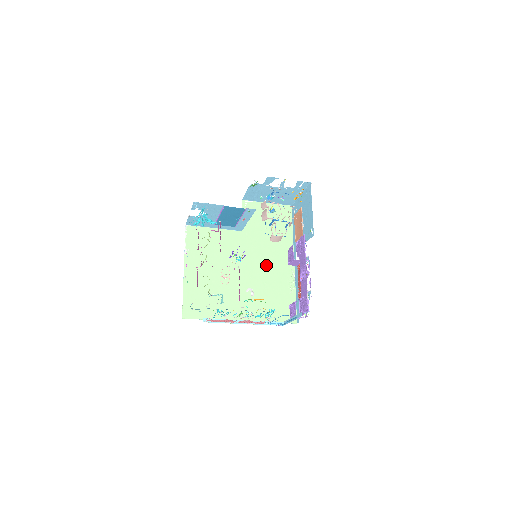
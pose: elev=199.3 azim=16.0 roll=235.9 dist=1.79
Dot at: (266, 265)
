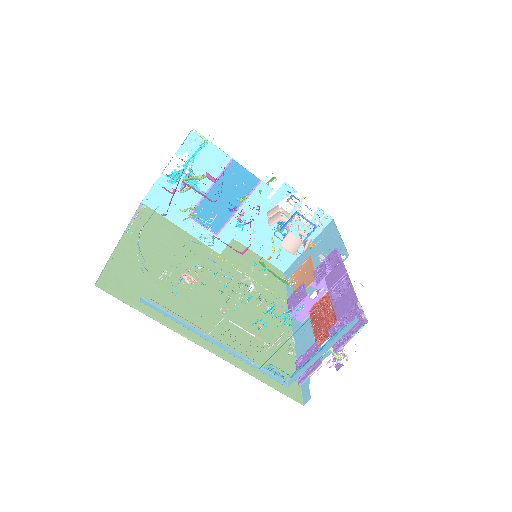
Dot at: (252, 305)
